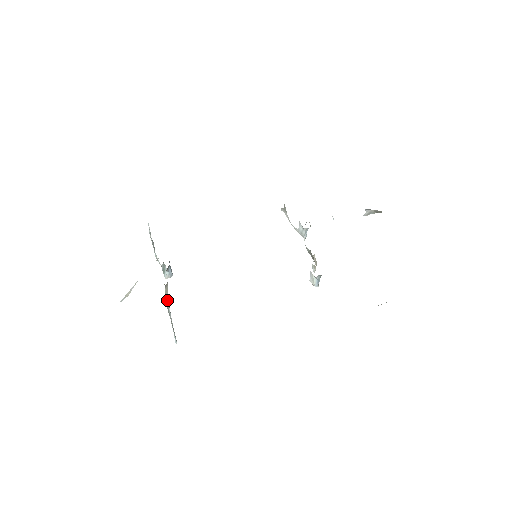
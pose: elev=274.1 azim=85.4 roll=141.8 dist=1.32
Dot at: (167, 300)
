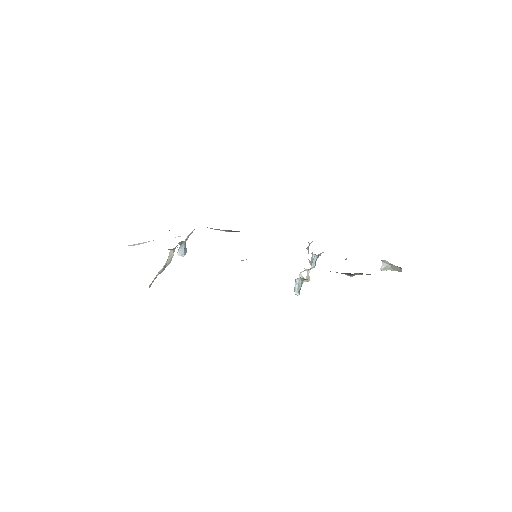
Dot at: (166, 263)
